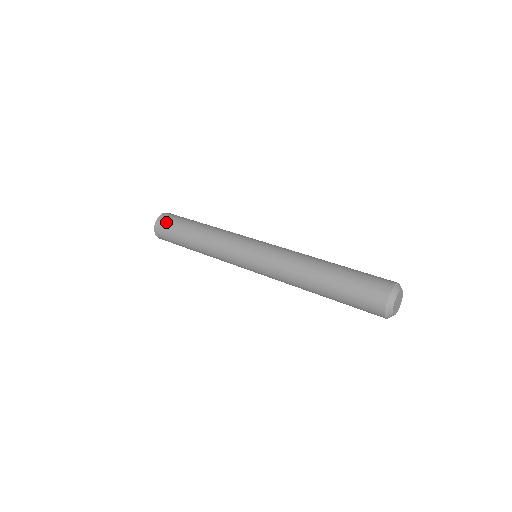
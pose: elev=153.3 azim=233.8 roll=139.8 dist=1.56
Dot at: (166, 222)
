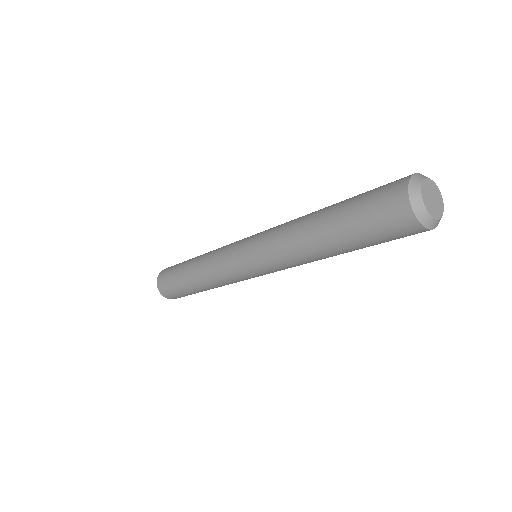
Dot at: occluded
